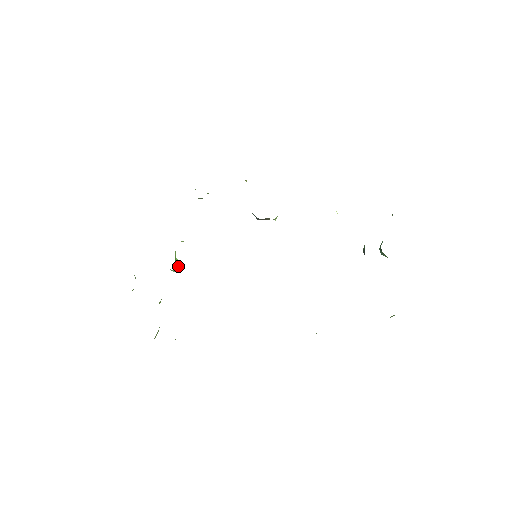
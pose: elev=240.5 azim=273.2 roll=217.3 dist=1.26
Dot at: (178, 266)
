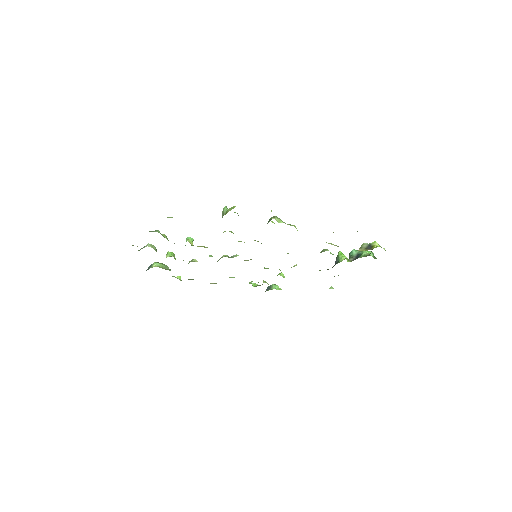
Dot at: occluded
